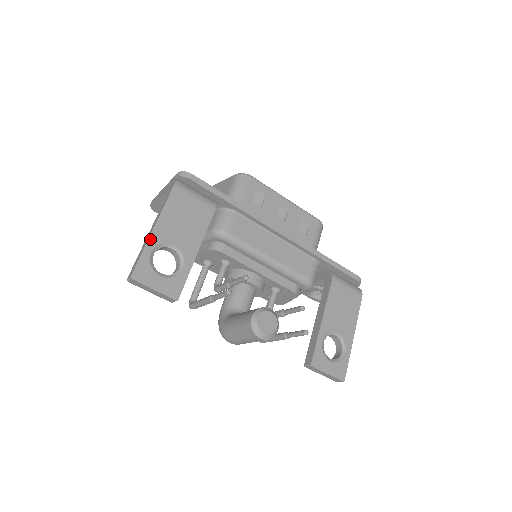
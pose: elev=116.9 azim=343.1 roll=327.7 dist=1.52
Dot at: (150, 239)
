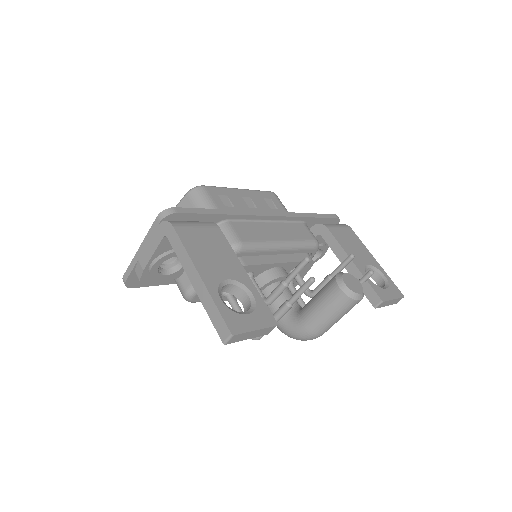
Dot at: (208, 288)
